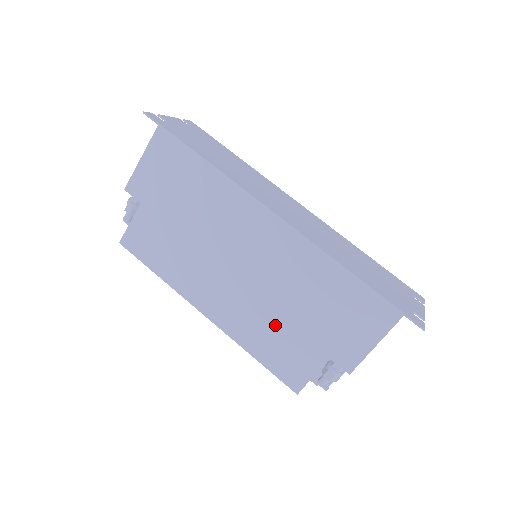
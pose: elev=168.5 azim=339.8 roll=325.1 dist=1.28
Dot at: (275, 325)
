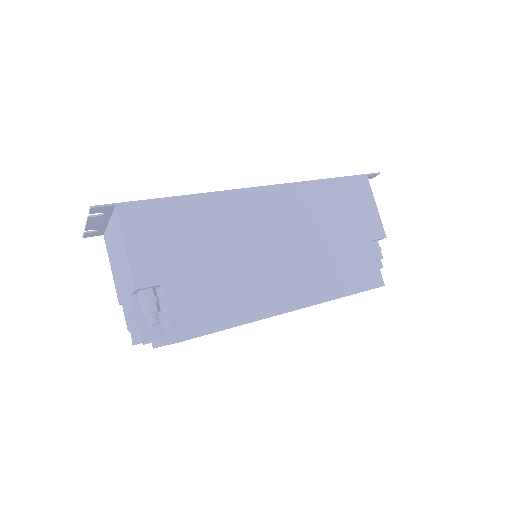
Dot at: (332, 258)
